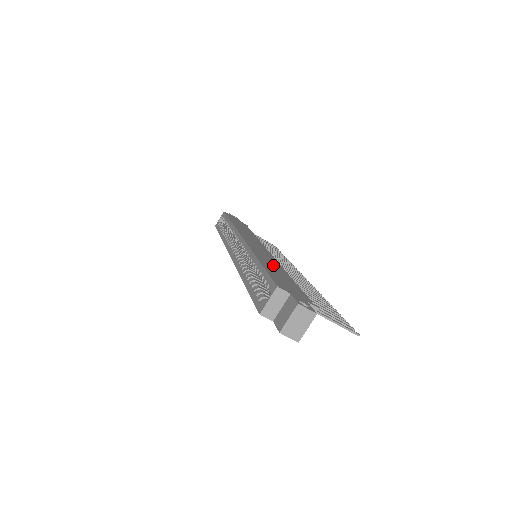
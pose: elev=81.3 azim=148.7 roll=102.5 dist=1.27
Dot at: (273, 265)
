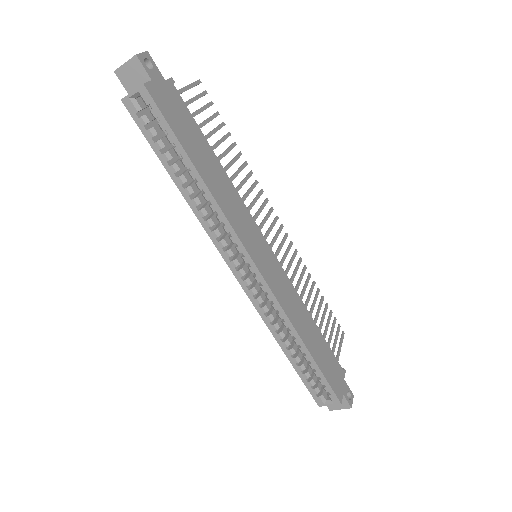
Dot at: (305, 322)
